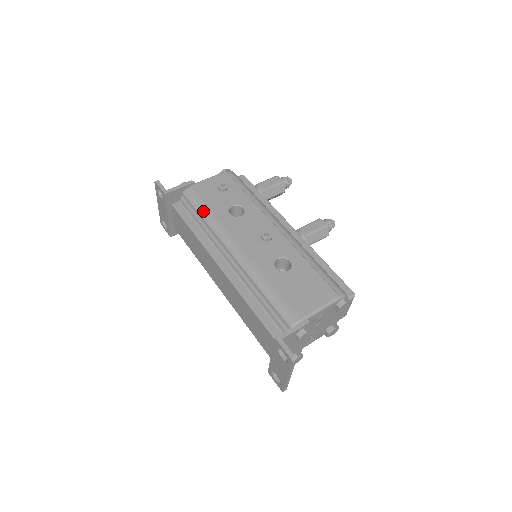
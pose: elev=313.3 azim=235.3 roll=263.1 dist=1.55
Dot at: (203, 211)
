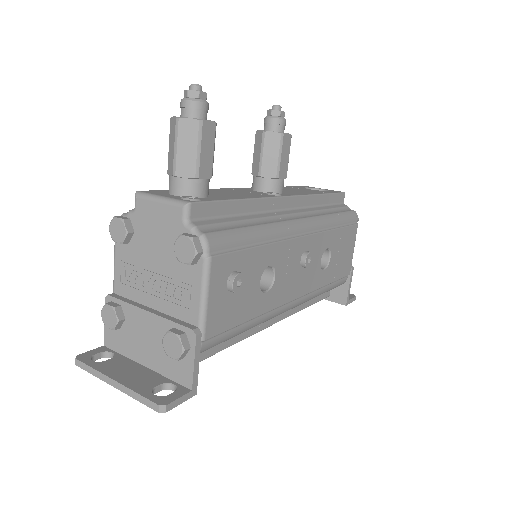
Dot at: (242, 331)
